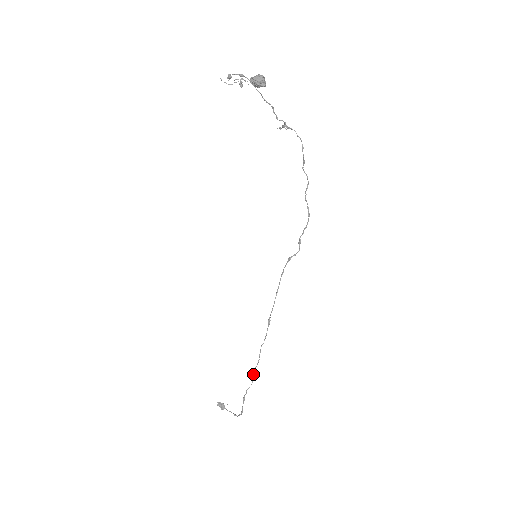
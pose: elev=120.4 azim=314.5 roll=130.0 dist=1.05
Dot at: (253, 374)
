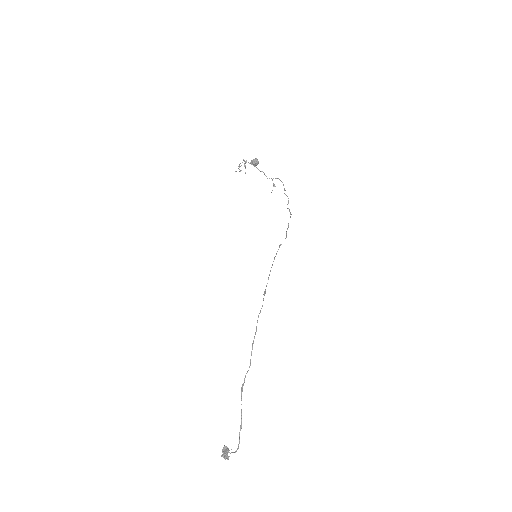
Dot at: (251, 351)
